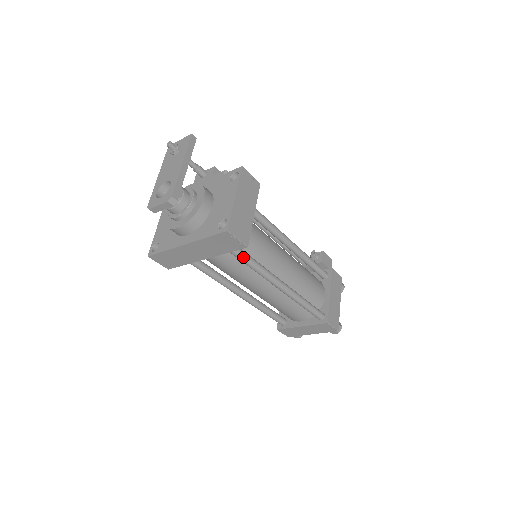
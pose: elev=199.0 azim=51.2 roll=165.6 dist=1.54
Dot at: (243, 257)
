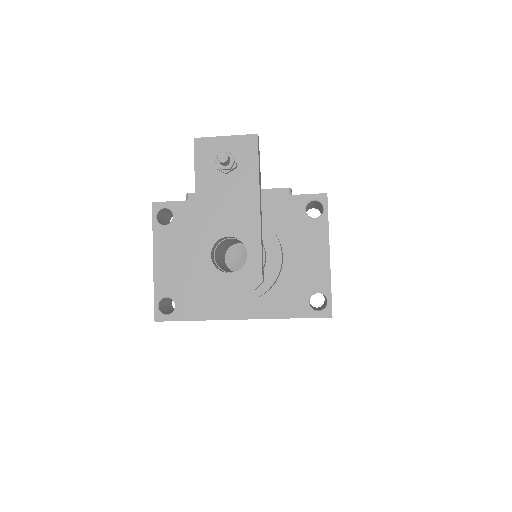
Dot at: occluded
